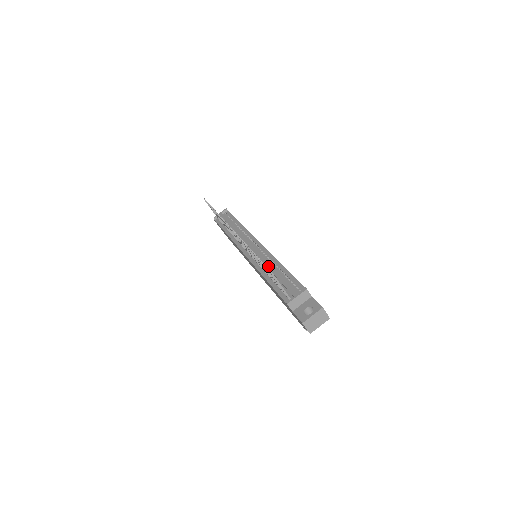
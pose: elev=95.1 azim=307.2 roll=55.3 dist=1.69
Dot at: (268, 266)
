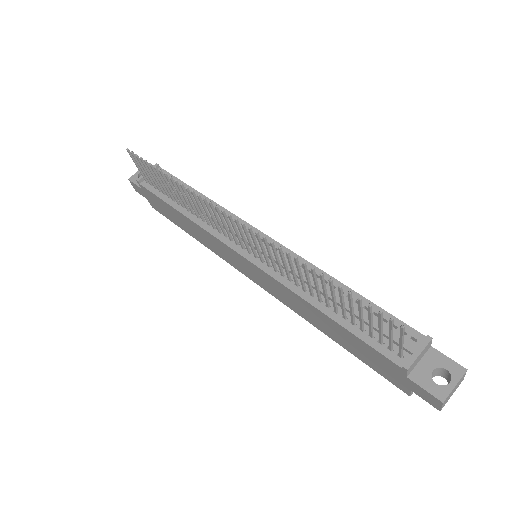
Dot at: occluded
